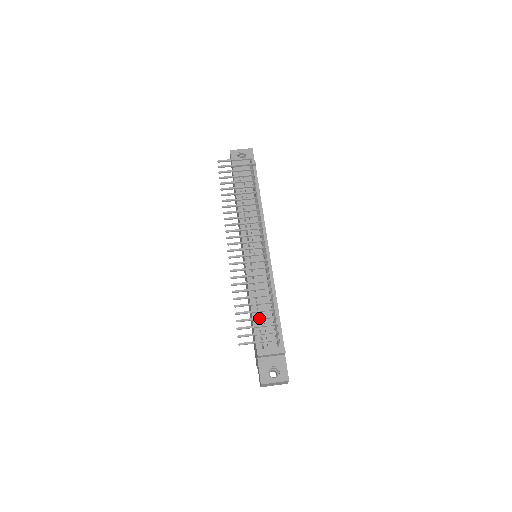
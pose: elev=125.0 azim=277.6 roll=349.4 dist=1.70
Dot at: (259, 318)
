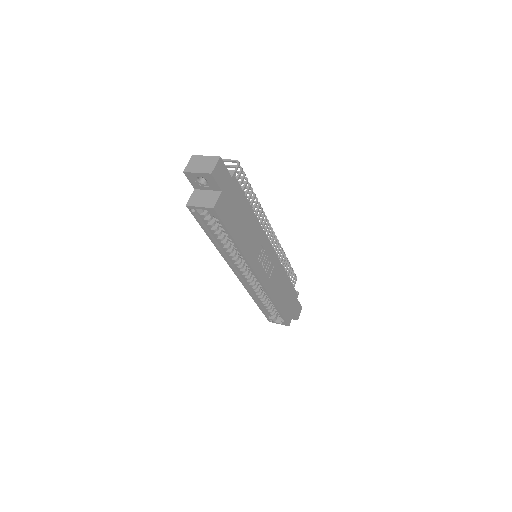
Dot at: occluded
